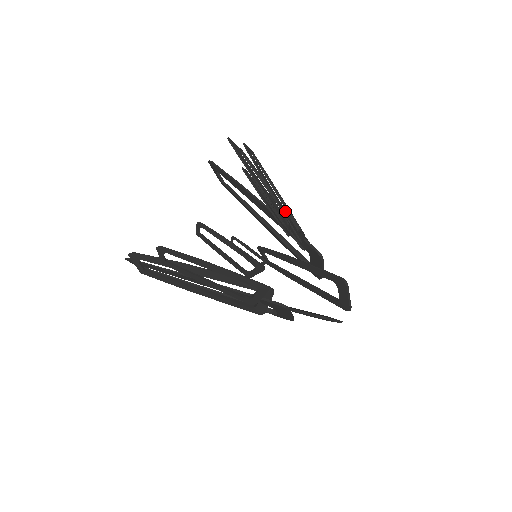
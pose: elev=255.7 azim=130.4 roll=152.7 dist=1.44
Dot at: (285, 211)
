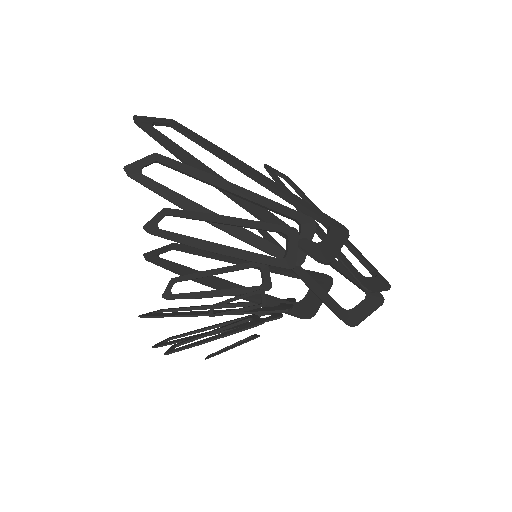
Dot at: (252, 254)
